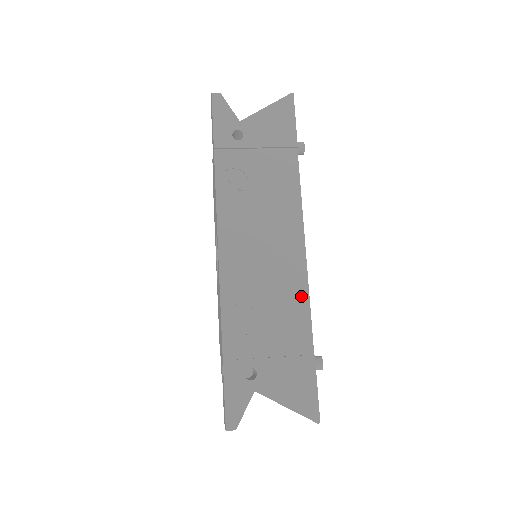
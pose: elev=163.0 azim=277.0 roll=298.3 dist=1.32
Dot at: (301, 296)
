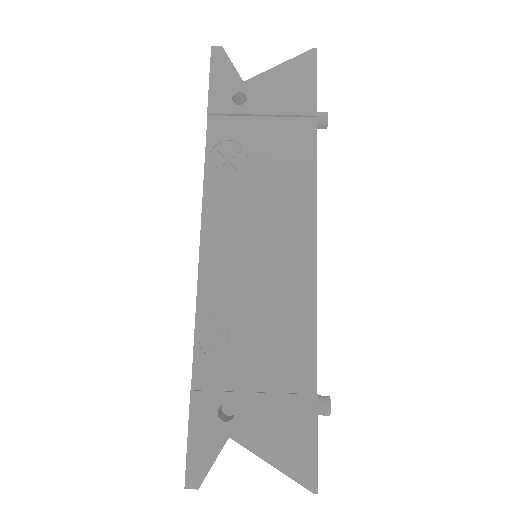
Dot at: (305, 312)
